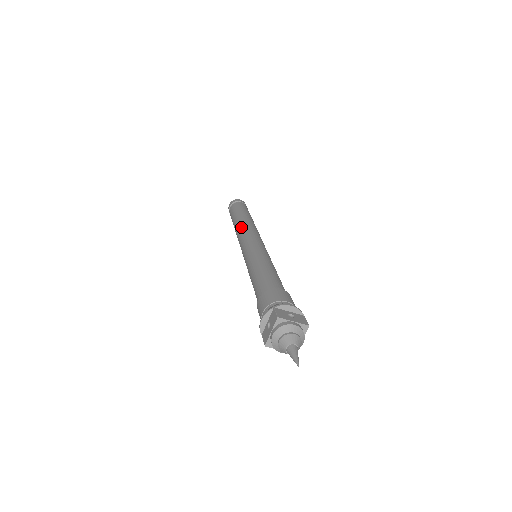
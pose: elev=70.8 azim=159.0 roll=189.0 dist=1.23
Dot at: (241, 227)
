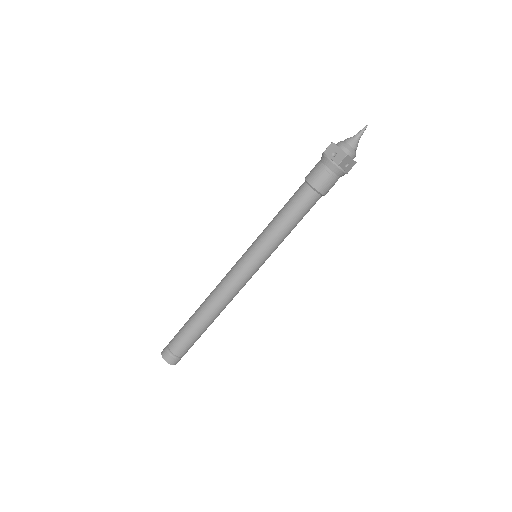
Dot at: (214, 289)
